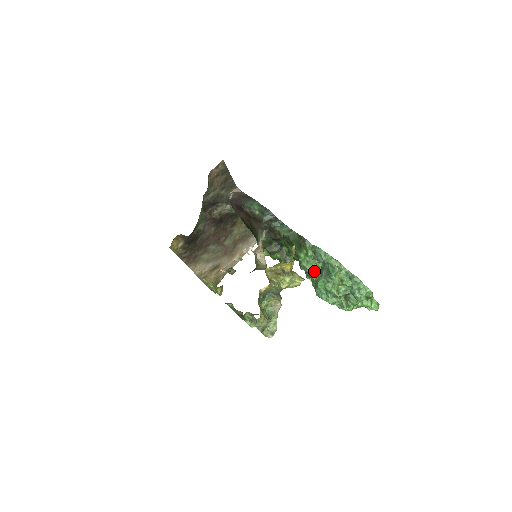
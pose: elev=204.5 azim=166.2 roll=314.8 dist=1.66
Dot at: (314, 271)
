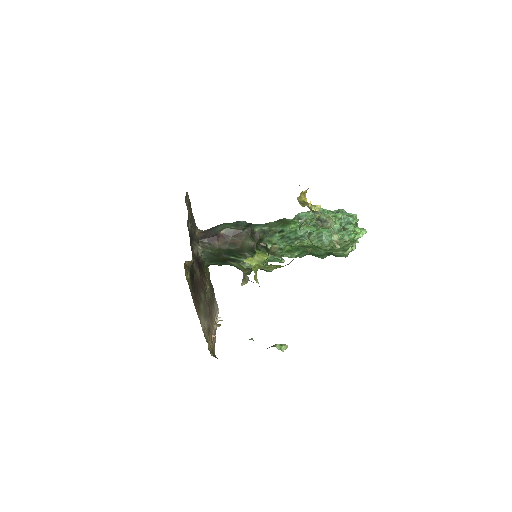
Dot at: (310, 228)
